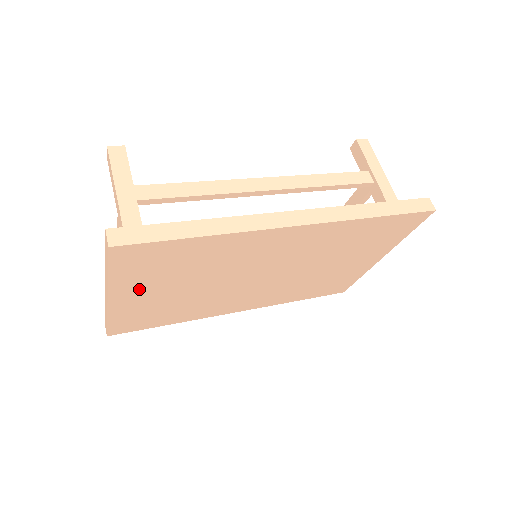
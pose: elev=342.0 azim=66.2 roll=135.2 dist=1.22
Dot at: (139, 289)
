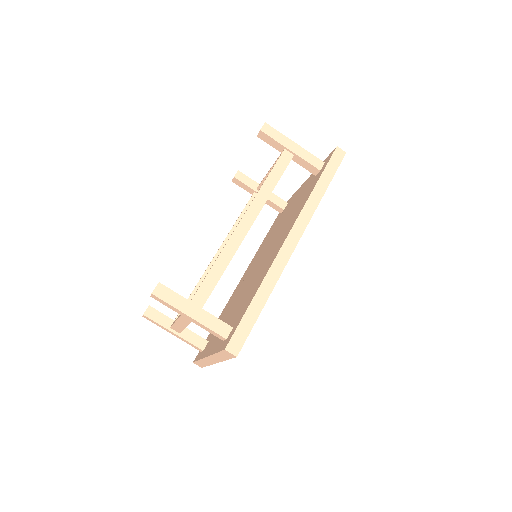
Dot at: occluded
